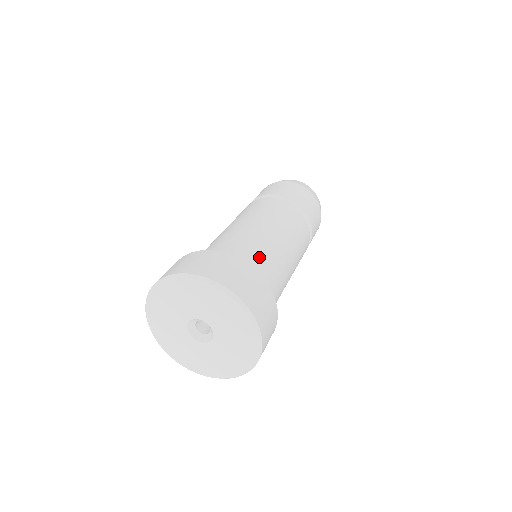
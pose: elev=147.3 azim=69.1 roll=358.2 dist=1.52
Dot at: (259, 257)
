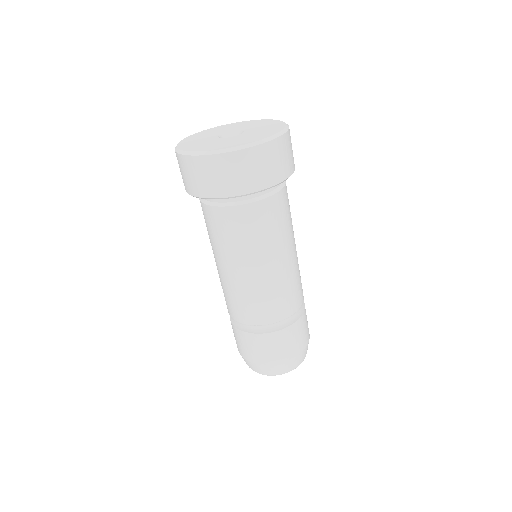
Dot at: occluded
